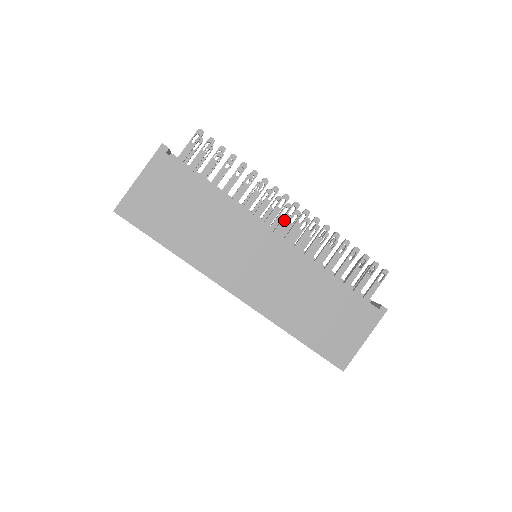
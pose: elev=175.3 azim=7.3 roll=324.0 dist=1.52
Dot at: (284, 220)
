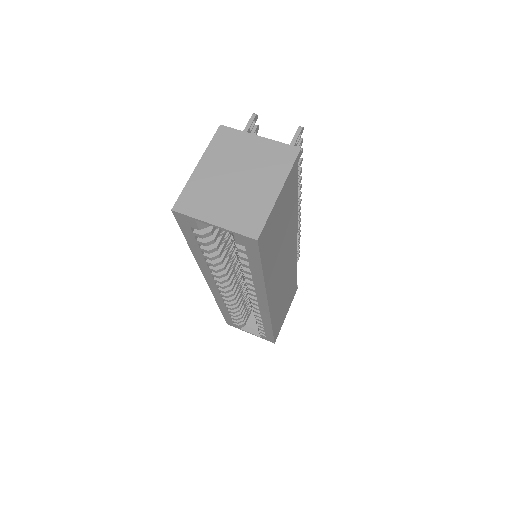
Dot at: occluded
